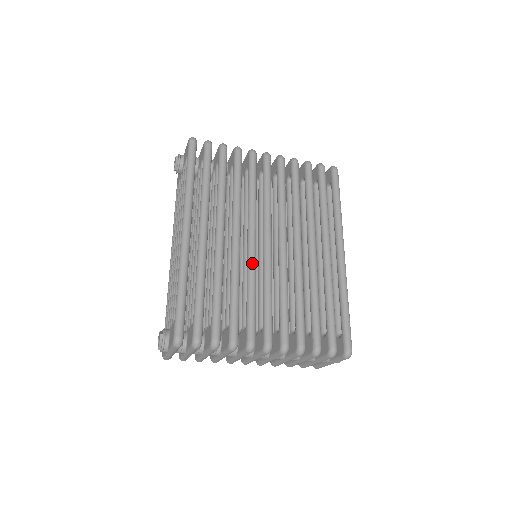
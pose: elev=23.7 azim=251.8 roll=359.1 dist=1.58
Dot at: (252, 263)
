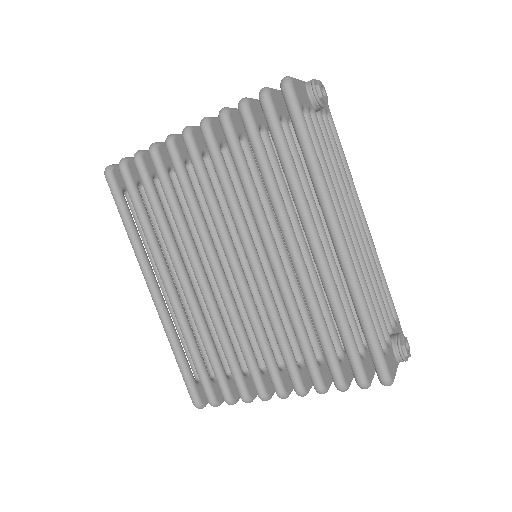
Dot at: (226, 306)
